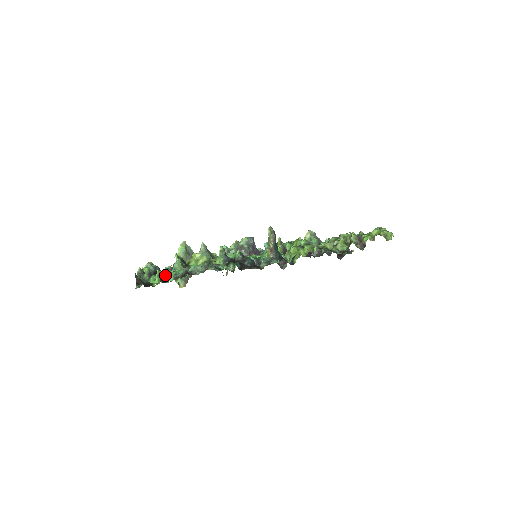
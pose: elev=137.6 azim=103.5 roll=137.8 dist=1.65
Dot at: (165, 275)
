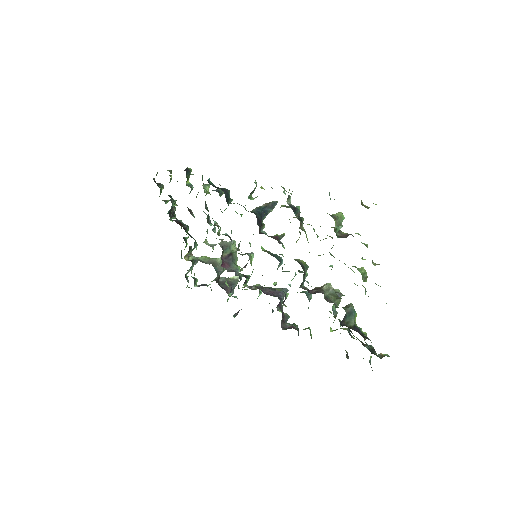
Dot at: occluded
